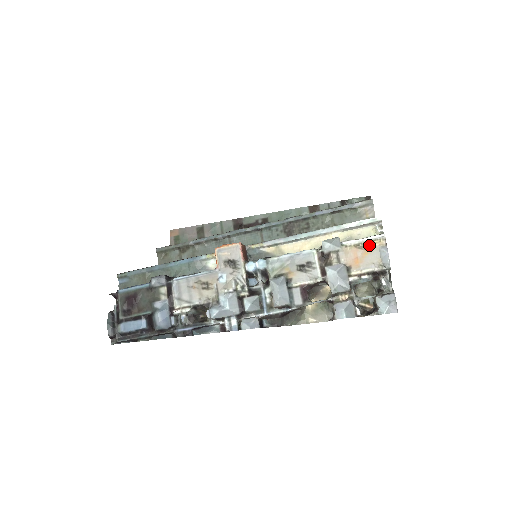
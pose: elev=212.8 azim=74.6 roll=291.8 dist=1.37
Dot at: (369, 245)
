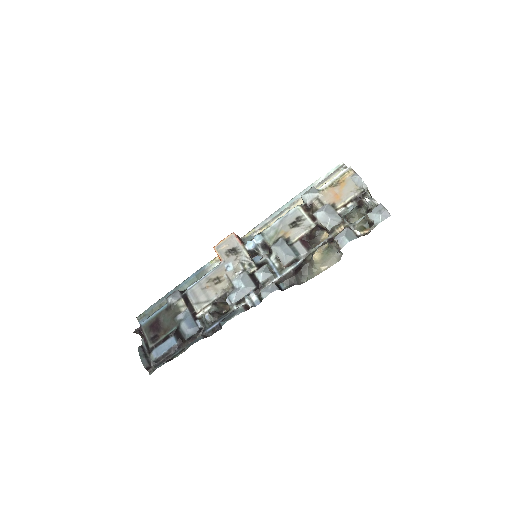
Dot at: (341, 180)
